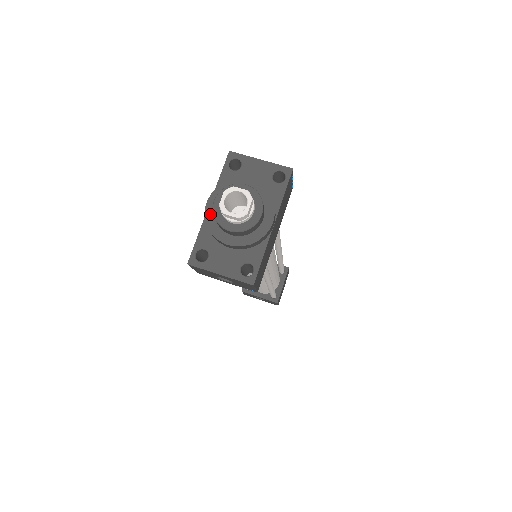
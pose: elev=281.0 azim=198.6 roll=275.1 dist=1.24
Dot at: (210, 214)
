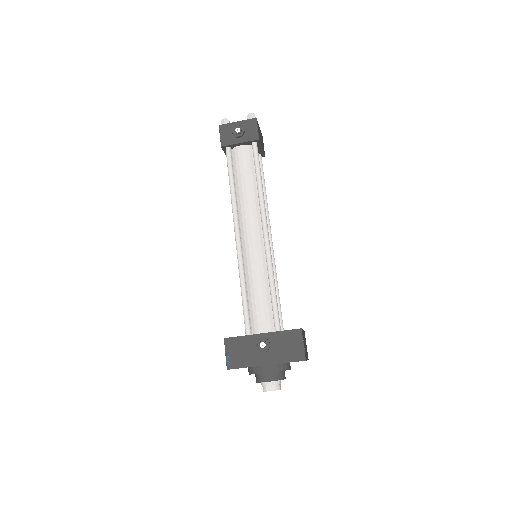
Dot at: (261, 374)
